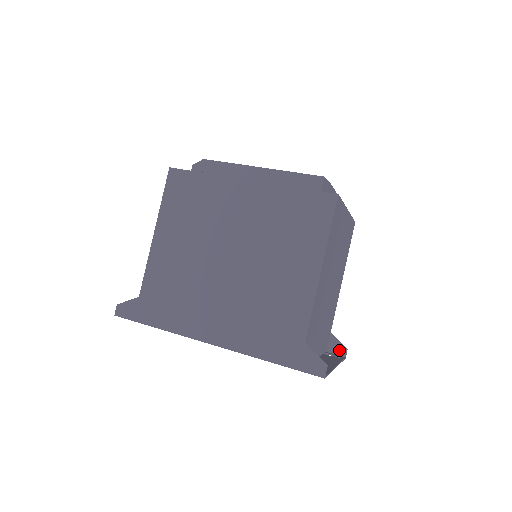
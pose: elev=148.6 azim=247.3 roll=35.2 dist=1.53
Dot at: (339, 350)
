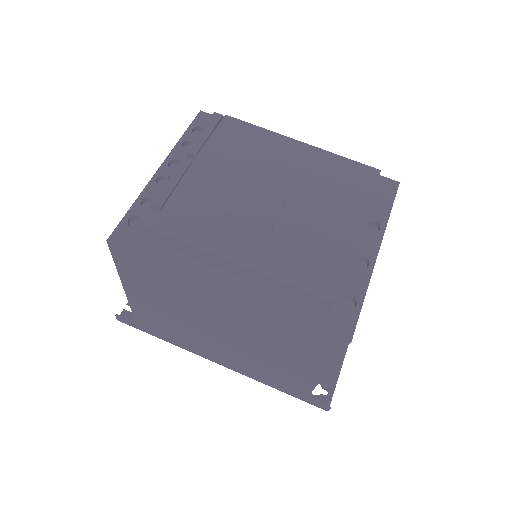
Dot at: occluded
